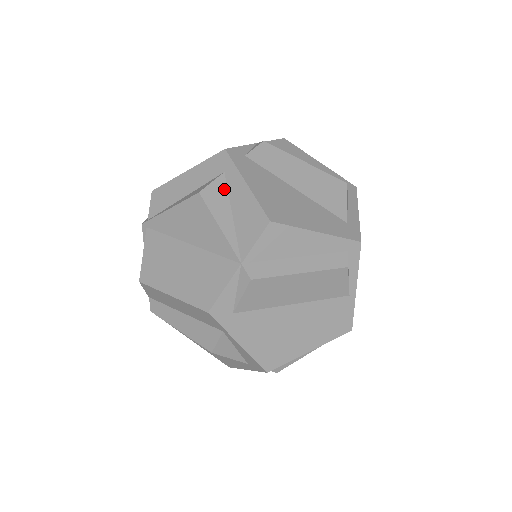
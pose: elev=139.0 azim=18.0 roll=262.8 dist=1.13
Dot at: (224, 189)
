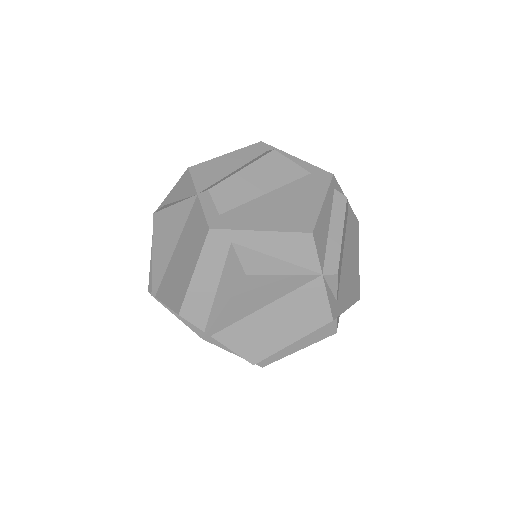
Dot at: (249, 252)
